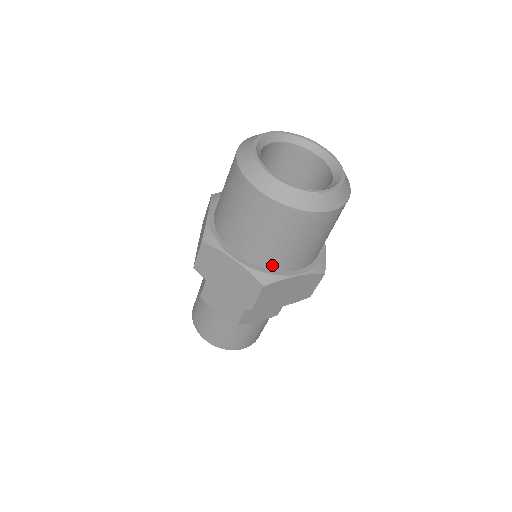
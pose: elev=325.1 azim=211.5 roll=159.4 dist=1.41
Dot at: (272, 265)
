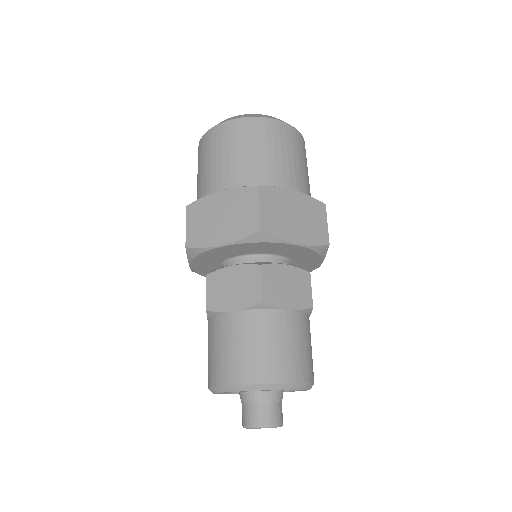
Dot at: (204, 196)
